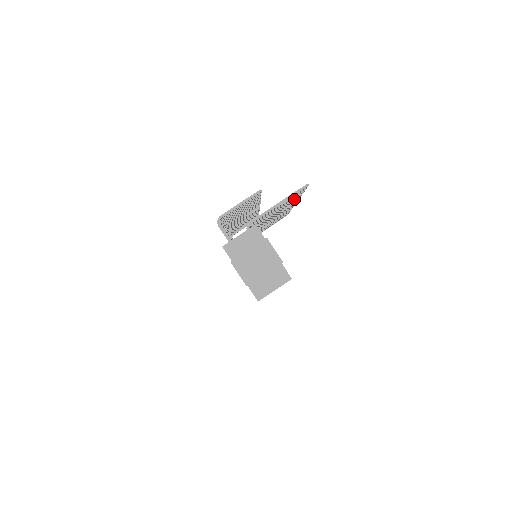
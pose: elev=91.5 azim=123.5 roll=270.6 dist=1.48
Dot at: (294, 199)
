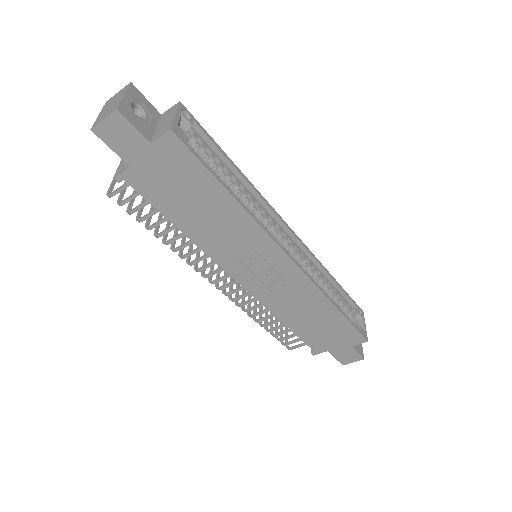
Dot at: occluded
